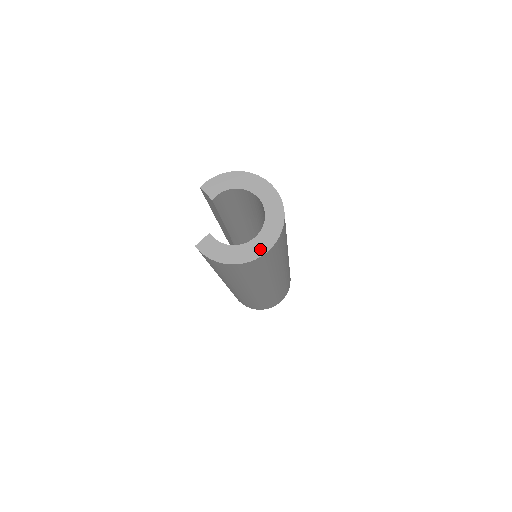
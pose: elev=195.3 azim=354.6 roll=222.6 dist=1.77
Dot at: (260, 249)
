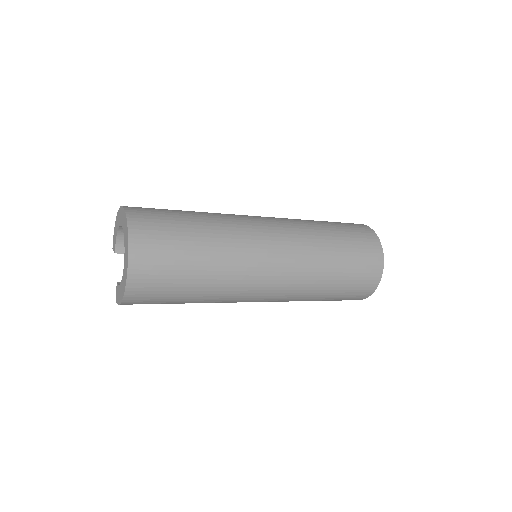
Dot at: (126, 271)
